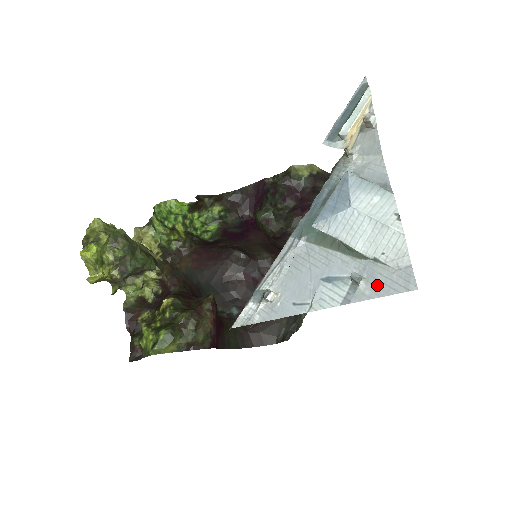
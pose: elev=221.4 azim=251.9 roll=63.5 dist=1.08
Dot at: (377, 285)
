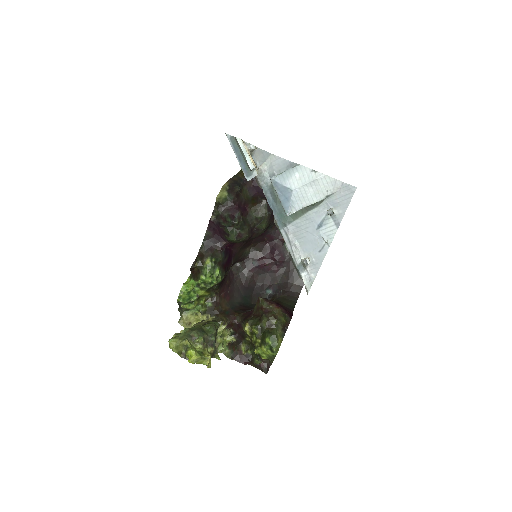
Dot at: (341, 205)
